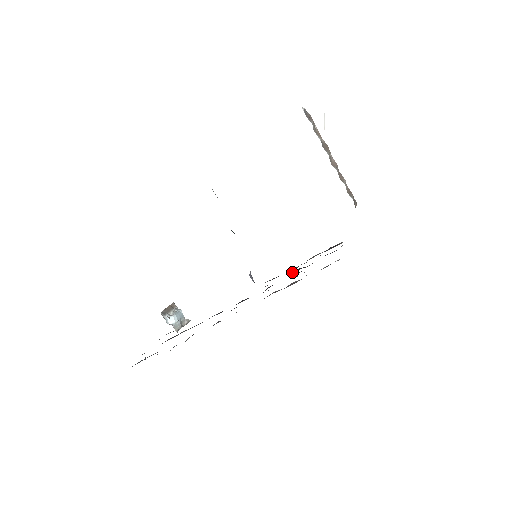
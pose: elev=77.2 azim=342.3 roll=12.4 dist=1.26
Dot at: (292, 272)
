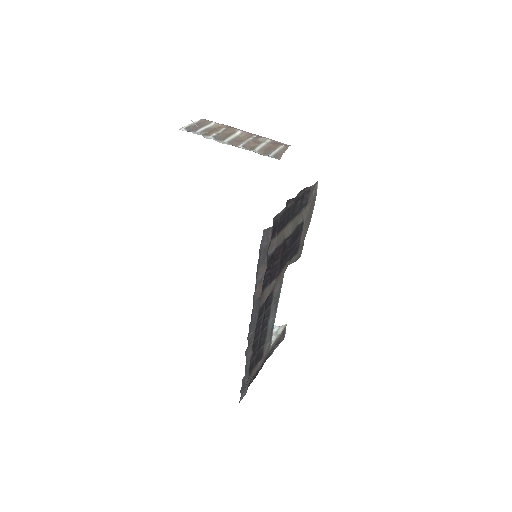
Dot at: (288, 246)
